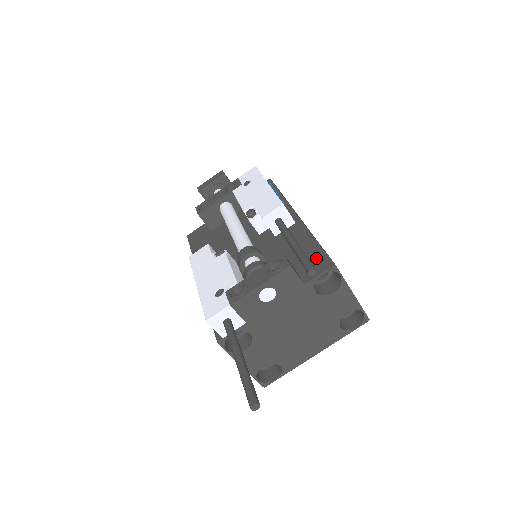
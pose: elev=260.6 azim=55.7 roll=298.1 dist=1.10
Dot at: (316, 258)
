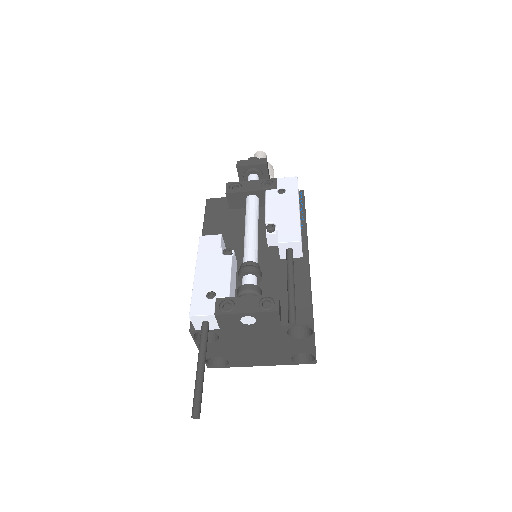
Dot at: (302, 307)
